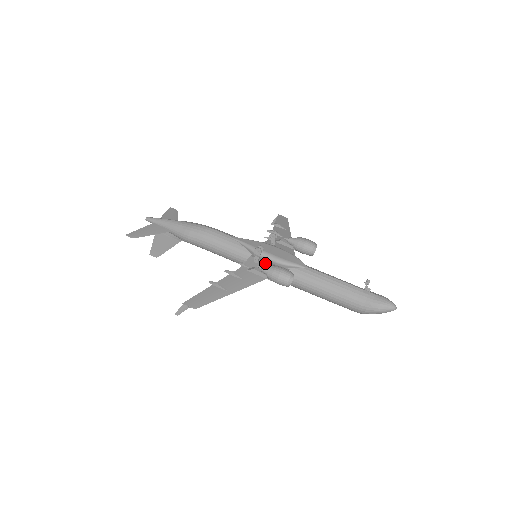
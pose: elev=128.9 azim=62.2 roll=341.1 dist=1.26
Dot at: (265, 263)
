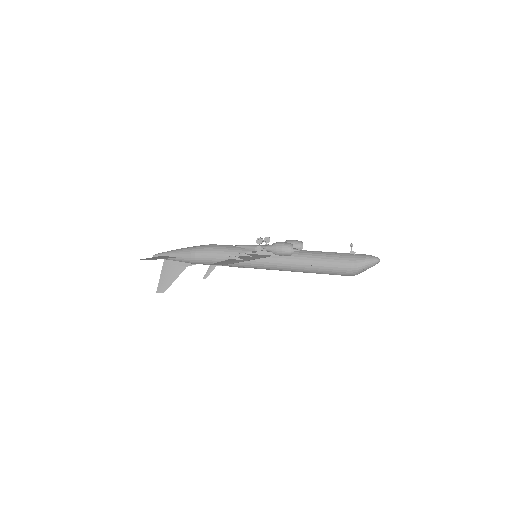
Dot at: occluded
